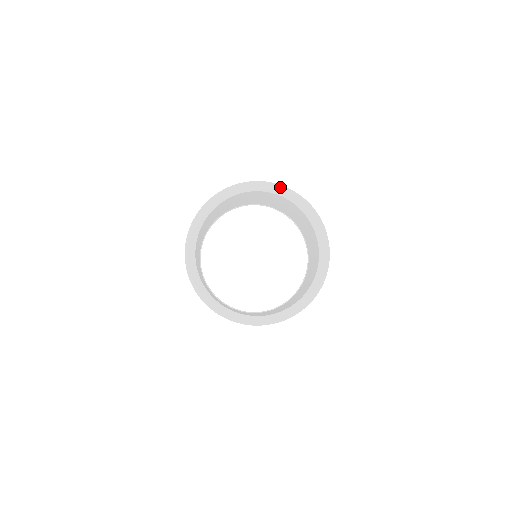
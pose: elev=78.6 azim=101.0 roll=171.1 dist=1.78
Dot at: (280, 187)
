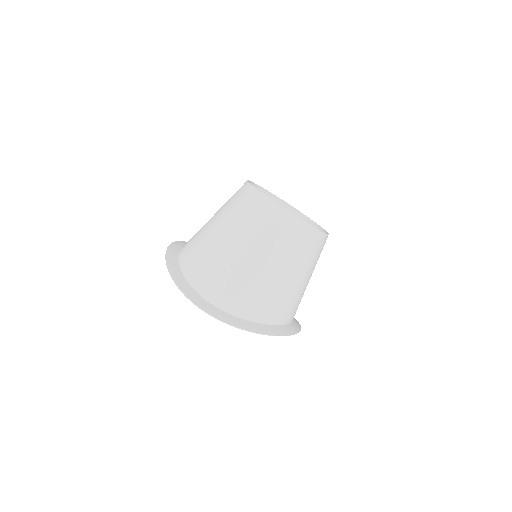
Dot at: occluded
